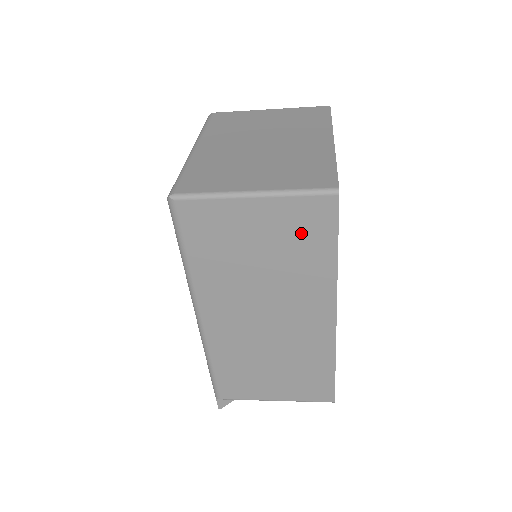
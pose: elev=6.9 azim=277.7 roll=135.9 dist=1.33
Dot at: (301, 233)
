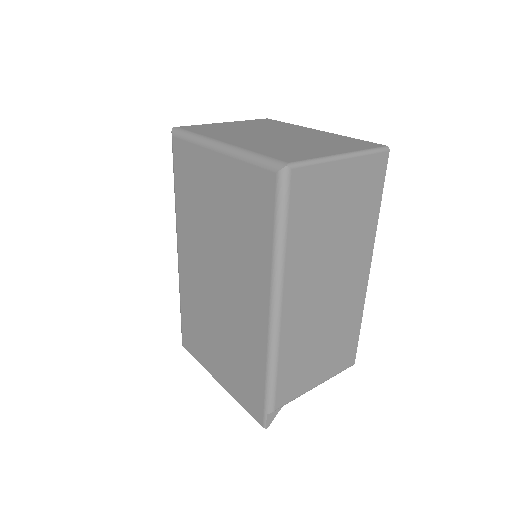
Dot at: (365, 190)
